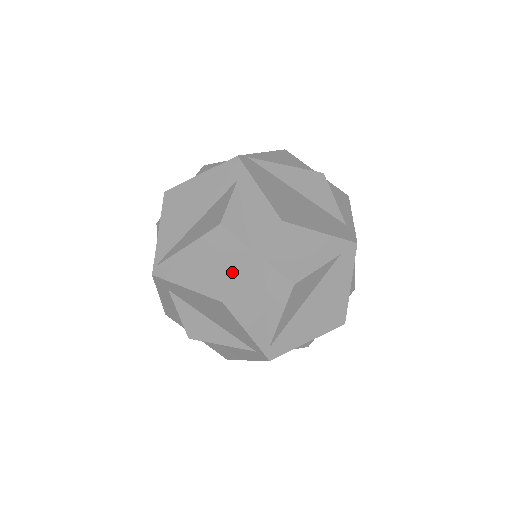
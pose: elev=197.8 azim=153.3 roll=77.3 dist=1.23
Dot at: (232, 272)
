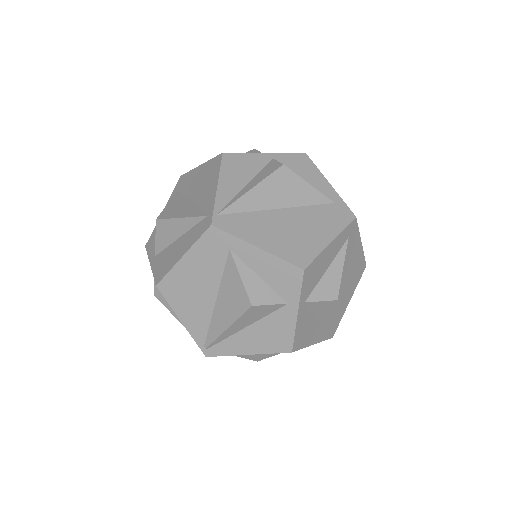
Dot at: (284, 328)
